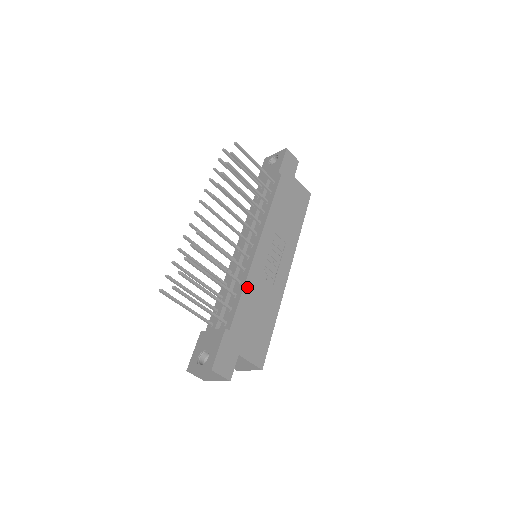
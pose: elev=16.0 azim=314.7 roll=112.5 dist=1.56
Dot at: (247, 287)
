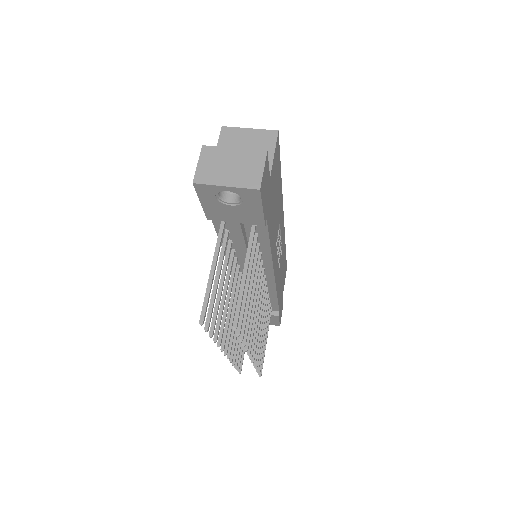
Dot at: occluded
